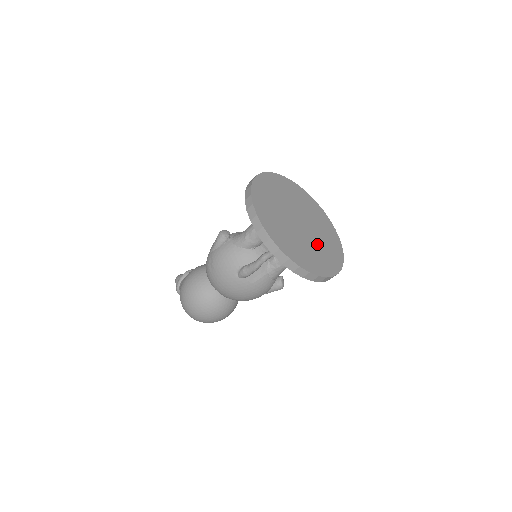
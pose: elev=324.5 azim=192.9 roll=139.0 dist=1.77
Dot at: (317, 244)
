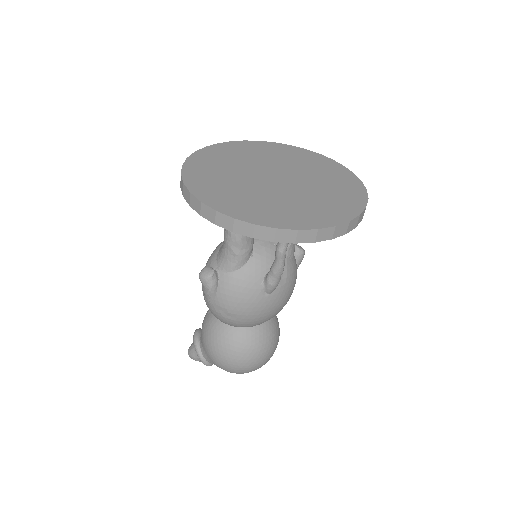
Dot at: (314, 179)
